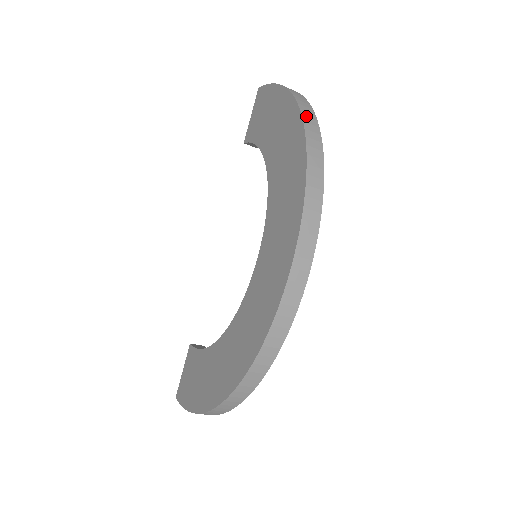
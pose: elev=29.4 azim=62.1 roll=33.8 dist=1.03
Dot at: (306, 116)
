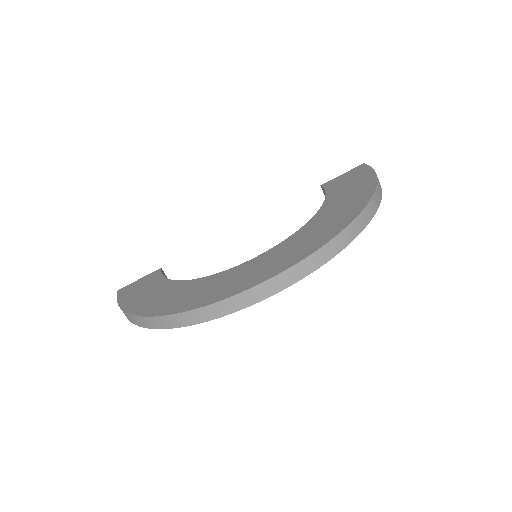
Dot at: (370, 207)
